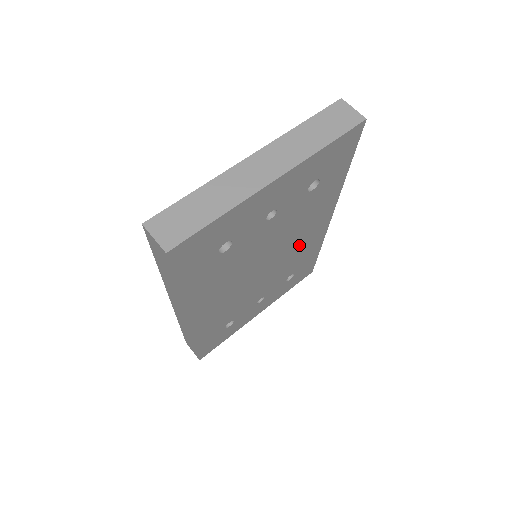
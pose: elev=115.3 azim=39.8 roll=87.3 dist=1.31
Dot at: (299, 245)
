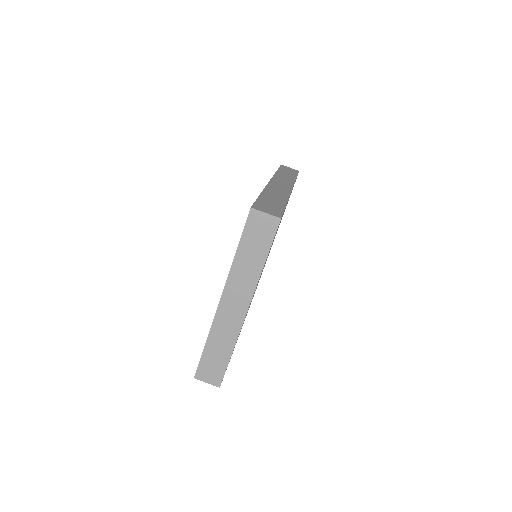
Dot at: occluded
